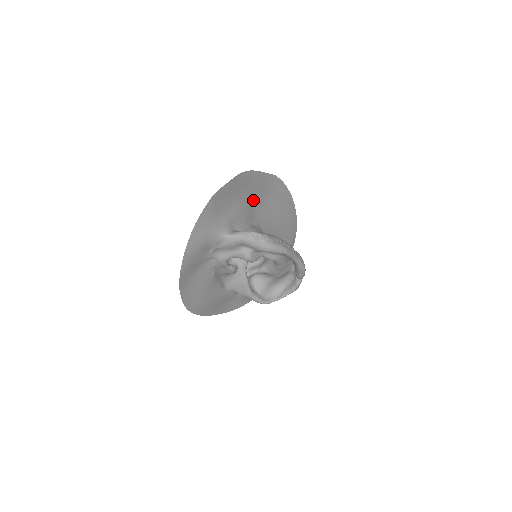
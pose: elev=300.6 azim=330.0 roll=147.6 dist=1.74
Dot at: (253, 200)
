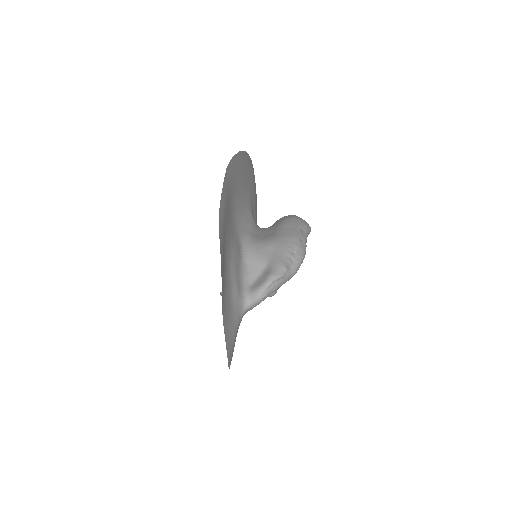
Dot at: (229, 226)
